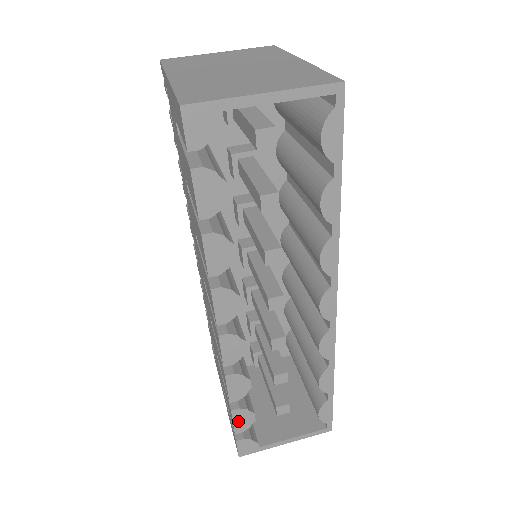
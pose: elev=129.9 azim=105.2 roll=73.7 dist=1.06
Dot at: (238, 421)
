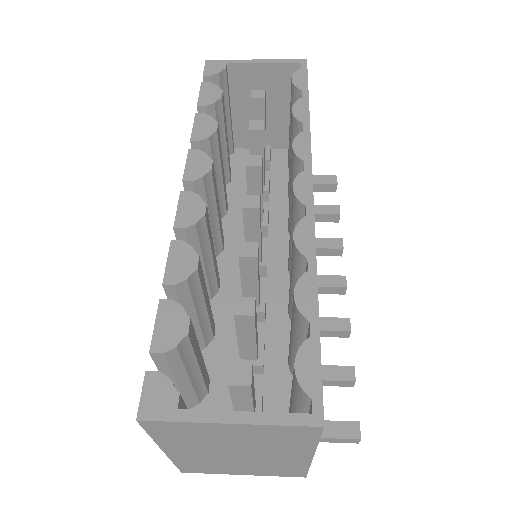
Dot at: (163, 325)
